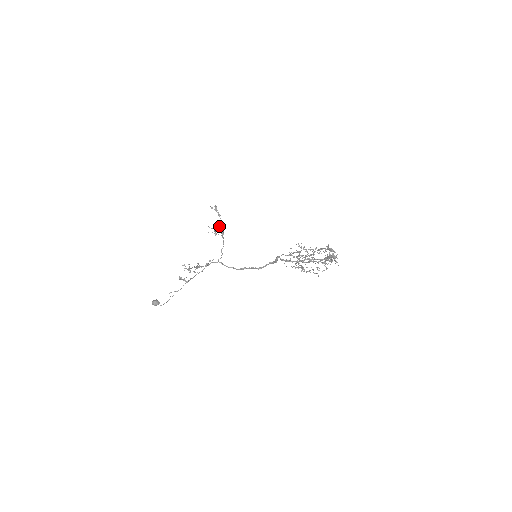
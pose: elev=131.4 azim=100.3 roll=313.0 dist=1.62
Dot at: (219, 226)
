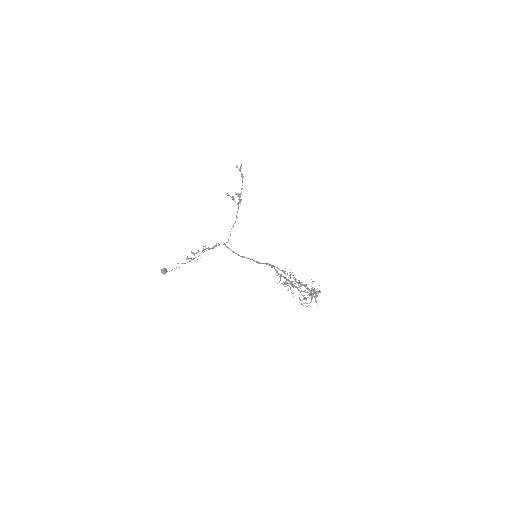
Dot at: occluded
